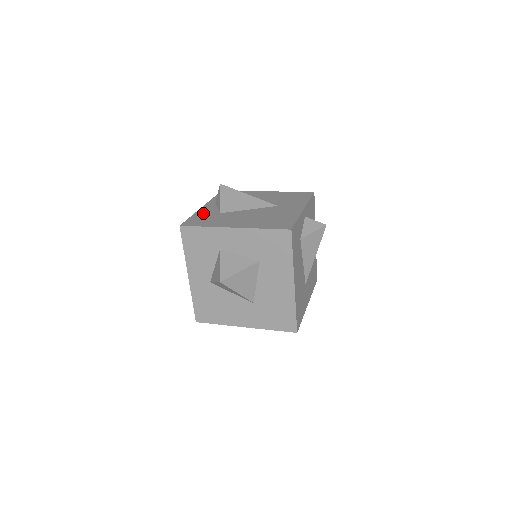
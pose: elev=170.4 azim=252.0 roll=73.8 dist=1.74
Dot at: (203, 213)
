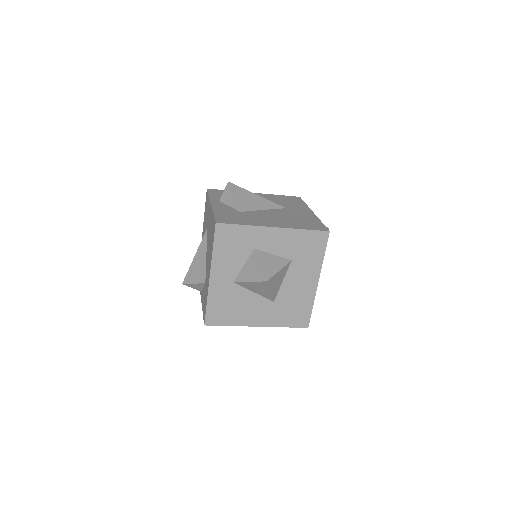
Dot at: (222, 211)
